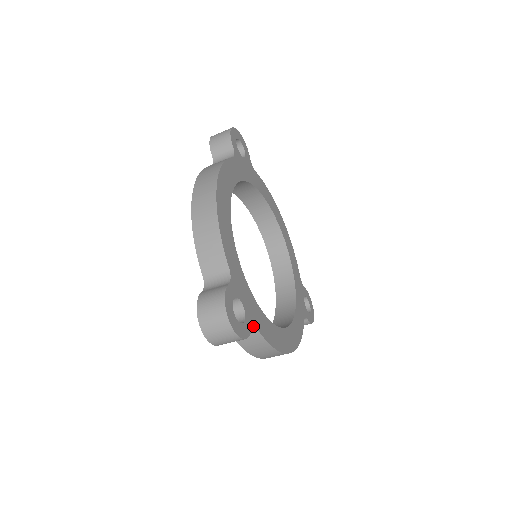
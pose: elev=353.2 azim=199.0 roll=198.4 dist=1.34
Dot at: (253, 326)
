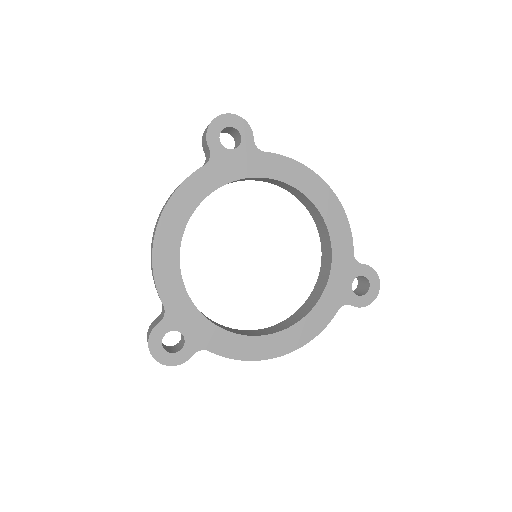
Dot at: (199, 349)
